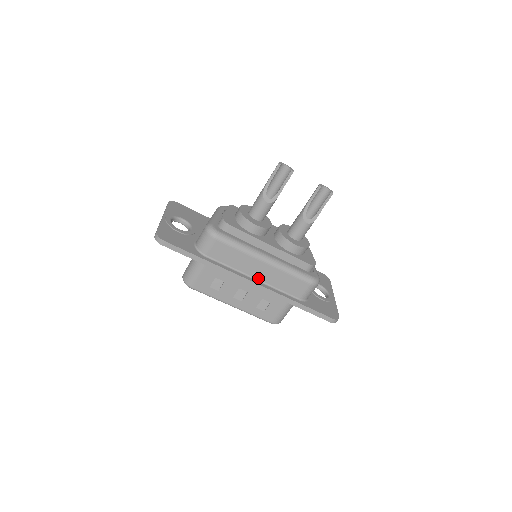
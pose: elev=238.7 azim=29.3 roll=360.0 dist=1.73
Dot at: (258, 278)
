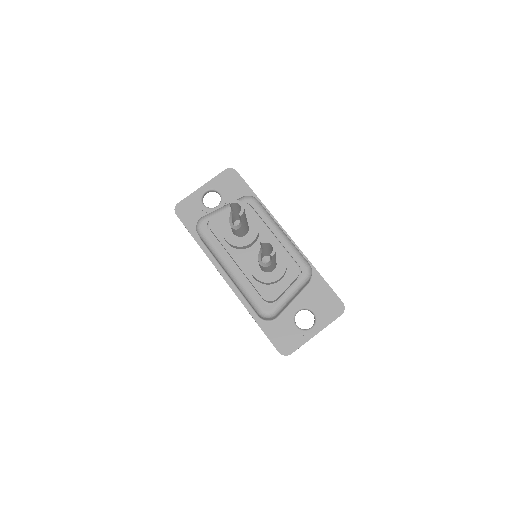
Dot at: (231, 279)
